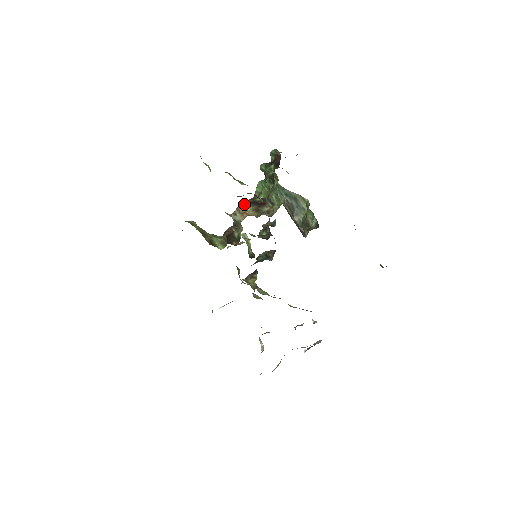
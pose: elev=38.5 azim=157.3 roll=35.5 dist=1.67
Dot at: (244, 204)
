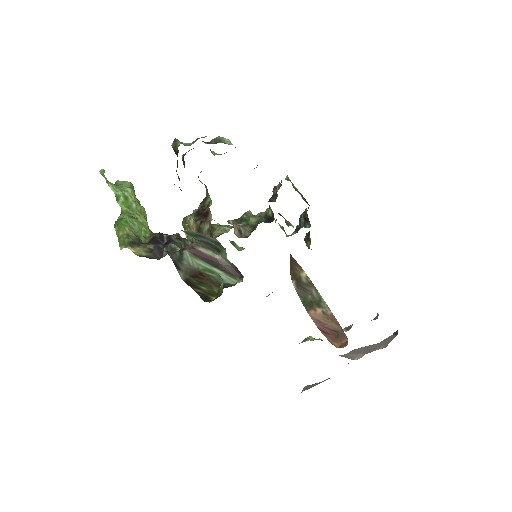
Dot at: (192, 216)
